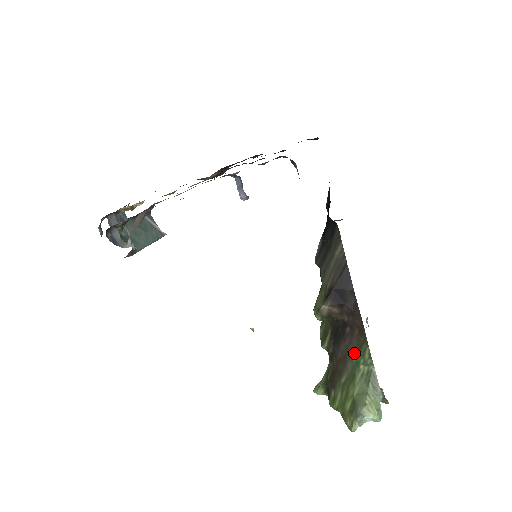
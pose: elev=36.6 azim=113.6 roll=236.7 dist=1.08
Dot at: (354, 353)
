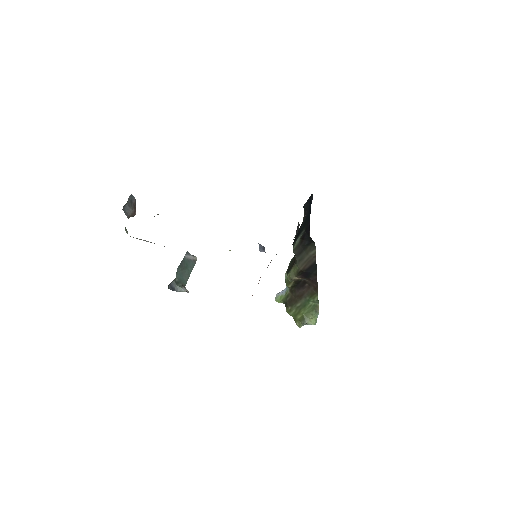
Dot at: (308, 296)
